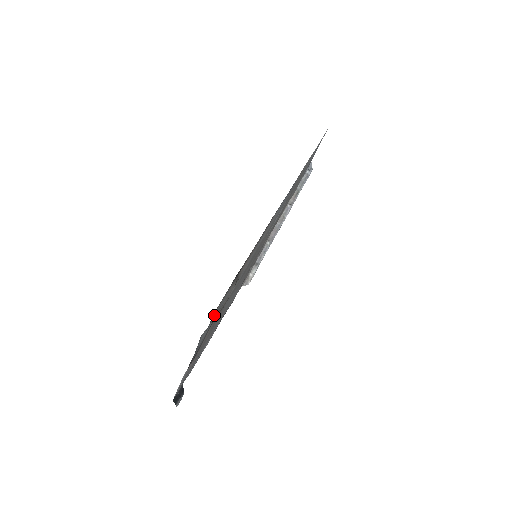
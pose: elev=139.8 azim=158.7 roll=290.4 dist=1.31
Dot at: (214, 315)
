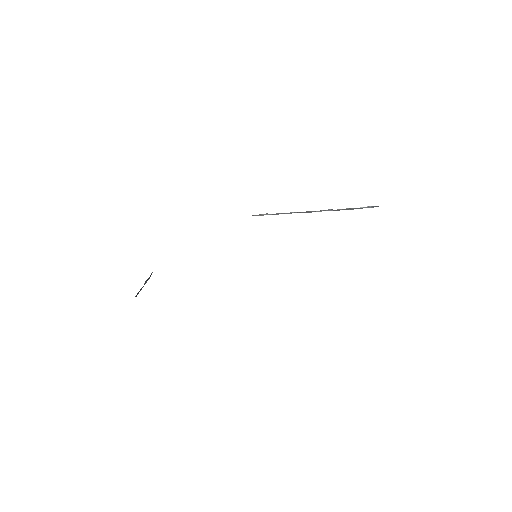
Dot at: occluded
